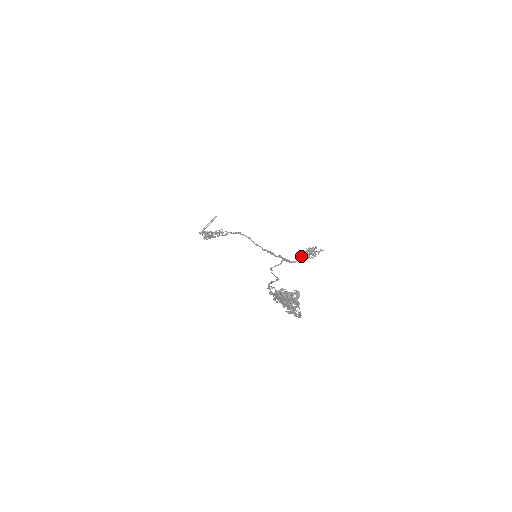
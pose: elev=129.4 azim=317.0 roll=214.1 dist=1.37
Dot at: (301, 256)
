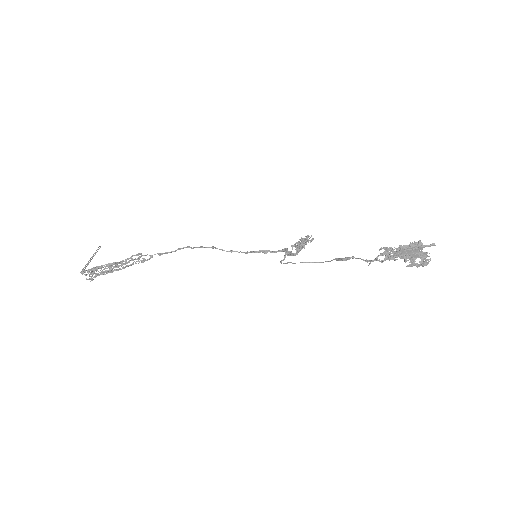
Dot at: (299, 247)
